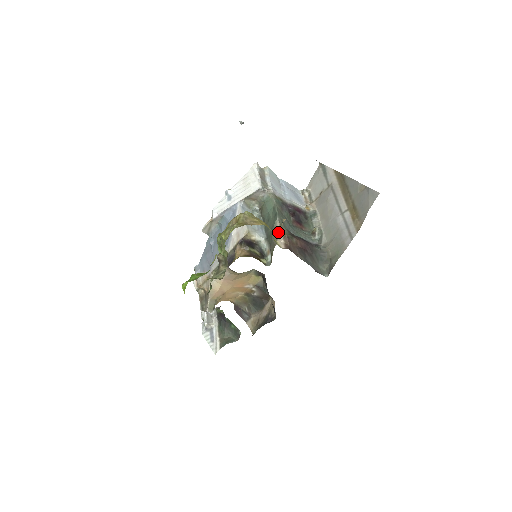
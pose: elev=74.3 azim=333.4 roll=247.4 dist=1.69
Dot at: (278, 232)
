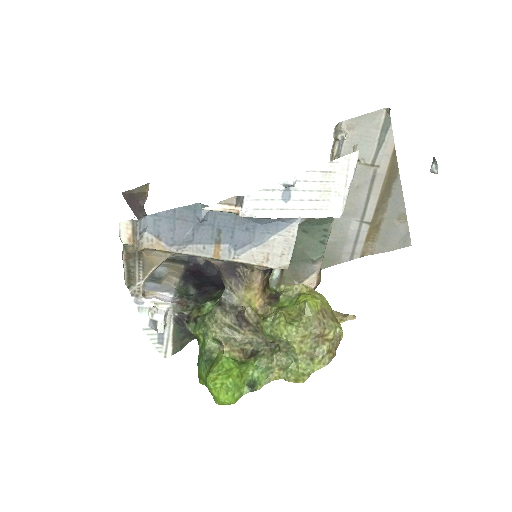
Dot at: (314, 271)
